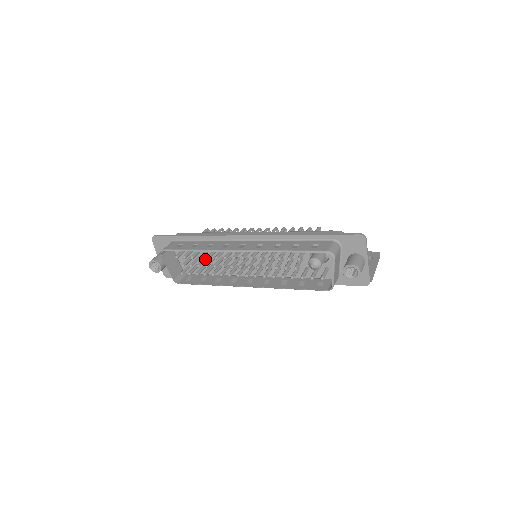
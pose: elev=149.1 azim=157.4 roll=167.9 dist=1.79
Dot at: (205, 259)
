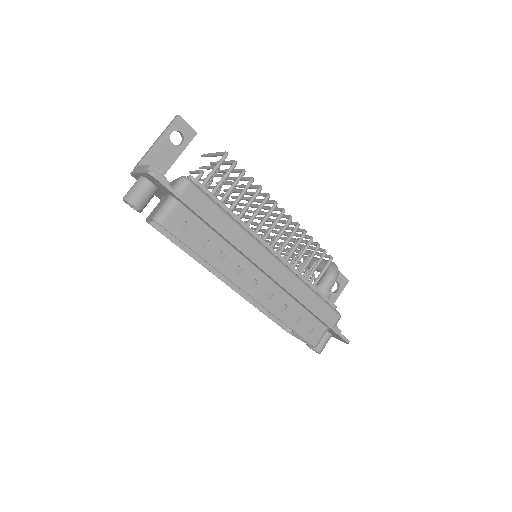
Dot at: occluded
